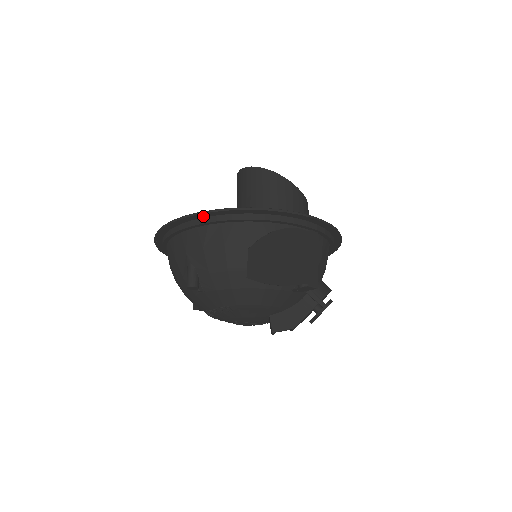
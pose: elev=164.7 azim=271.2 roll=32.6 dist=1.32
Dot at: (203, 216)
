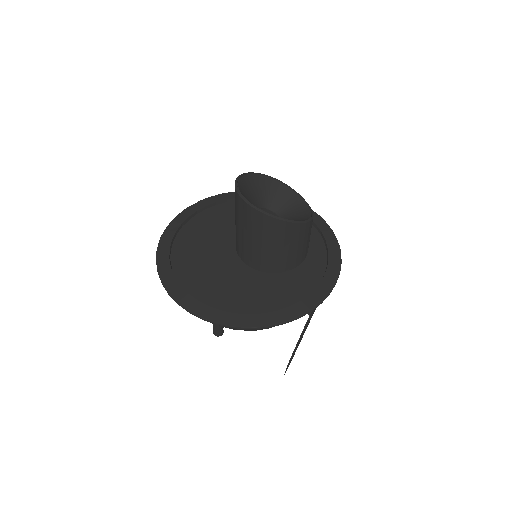
Dot at: (237, 323)
